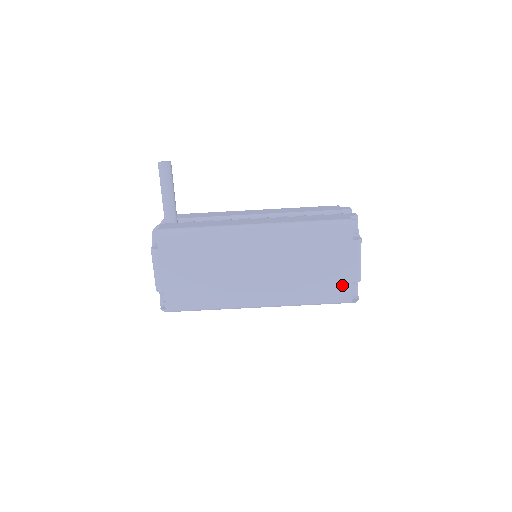
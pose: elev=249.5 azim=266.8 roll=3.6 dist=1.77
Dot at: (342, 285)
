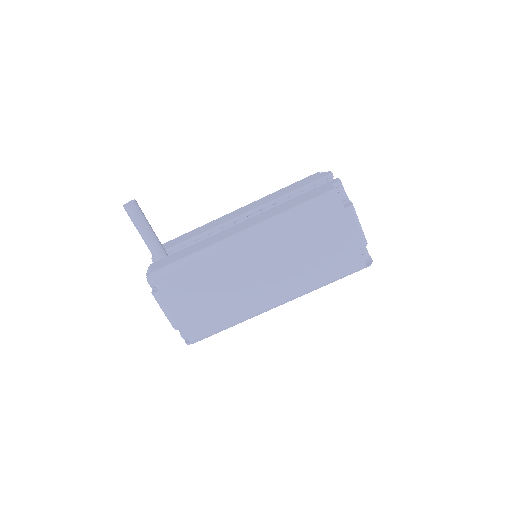
Dot at: (350, 255)
